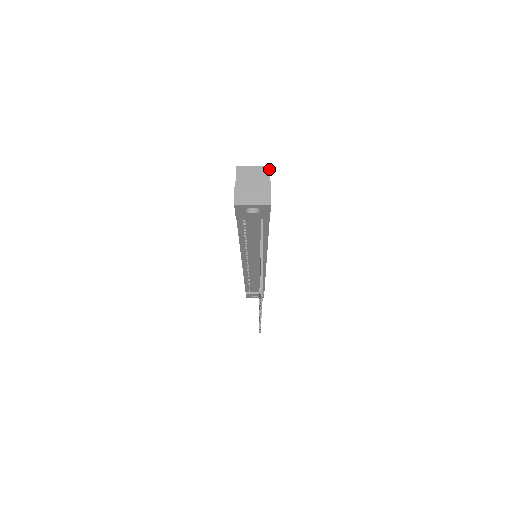
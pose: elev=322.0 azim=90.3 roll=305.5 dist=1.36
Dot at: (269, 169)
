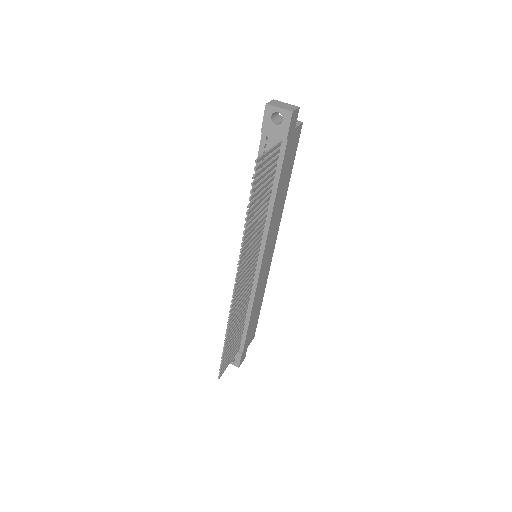
Dot at: (301, 123)
